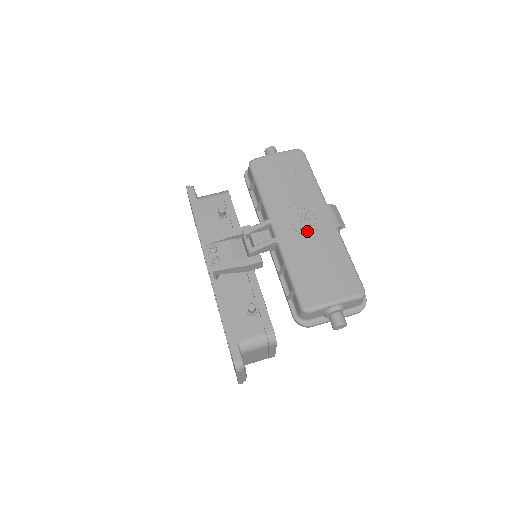
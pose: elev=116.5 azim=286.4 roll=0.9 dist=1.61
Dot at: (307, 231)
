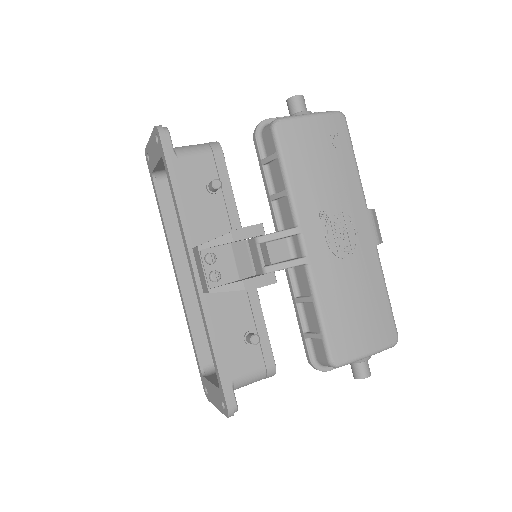
Dot at: (345, 252)
